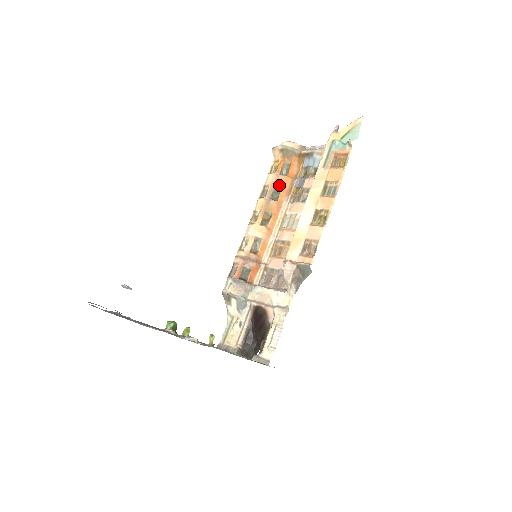
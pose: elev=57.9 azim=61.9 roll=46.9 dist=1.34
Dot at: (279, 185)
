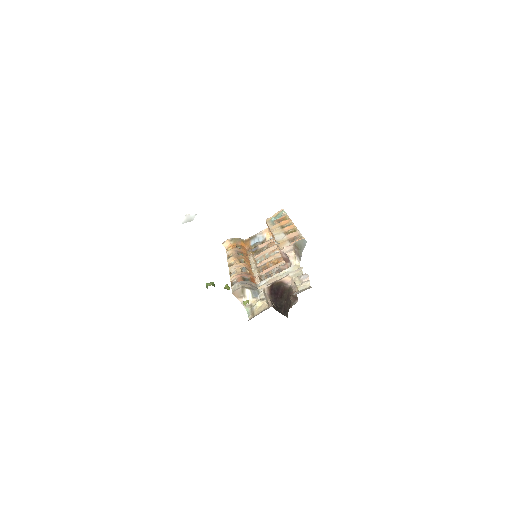
Dot at: (240, 251)
